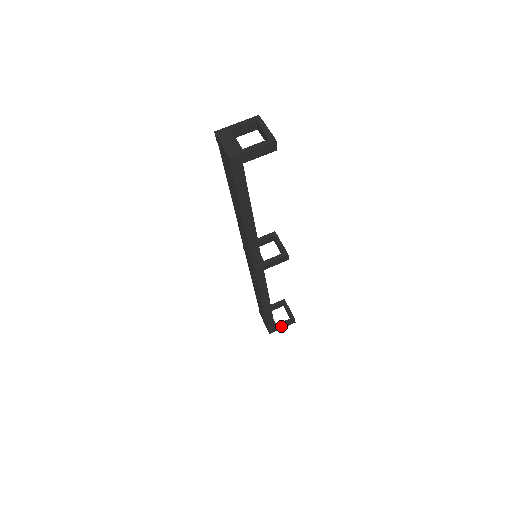
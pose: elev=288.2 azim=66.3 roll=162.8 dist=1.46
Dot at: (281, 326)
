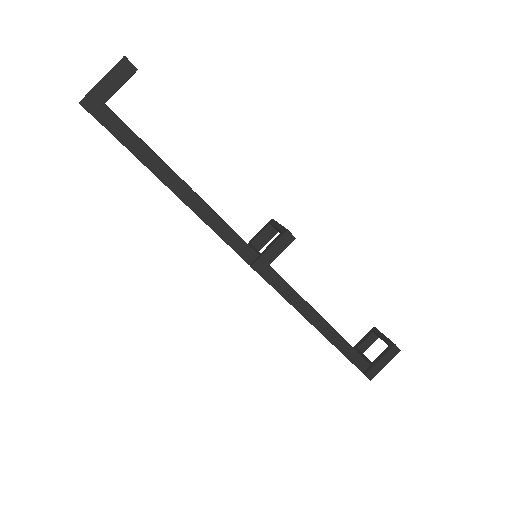
Dot at: (380, 362)
